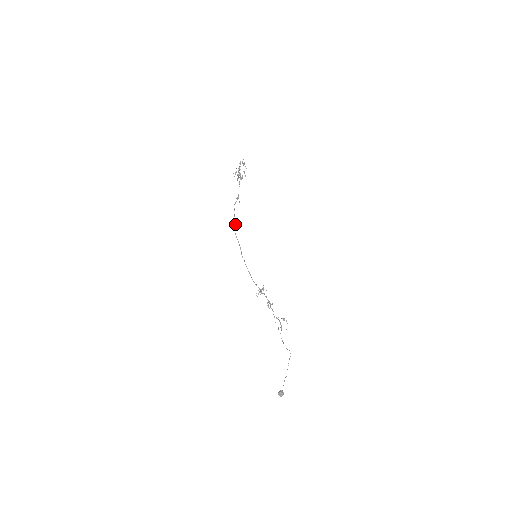
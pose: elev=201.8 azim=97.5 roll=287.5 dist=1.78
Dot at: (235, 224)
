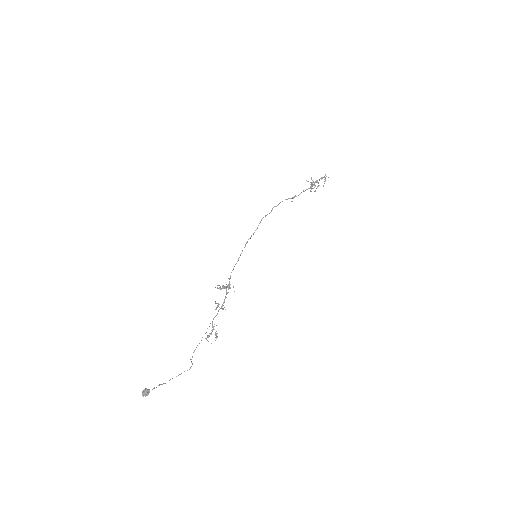
Dot at: (270, 212)
